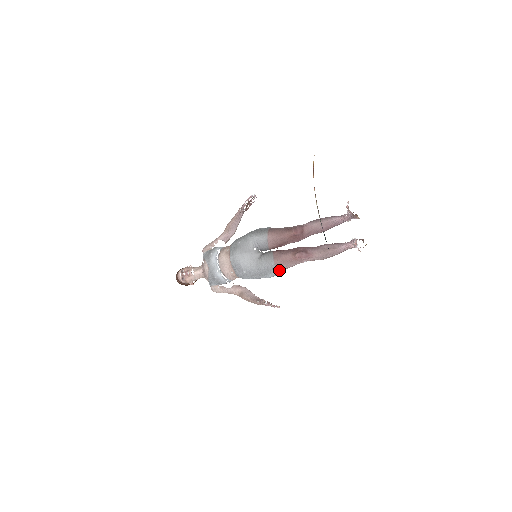
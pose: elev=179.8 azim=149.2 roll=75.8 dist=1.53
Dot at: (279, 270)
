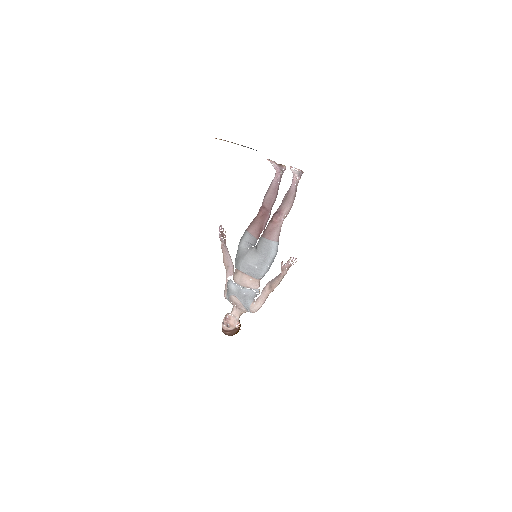
Dot at: (274, 241)
